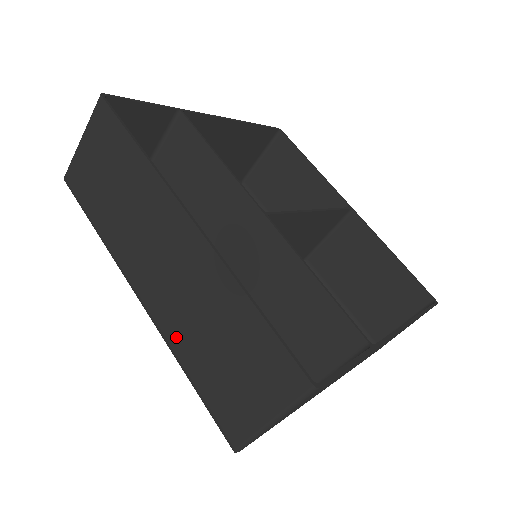
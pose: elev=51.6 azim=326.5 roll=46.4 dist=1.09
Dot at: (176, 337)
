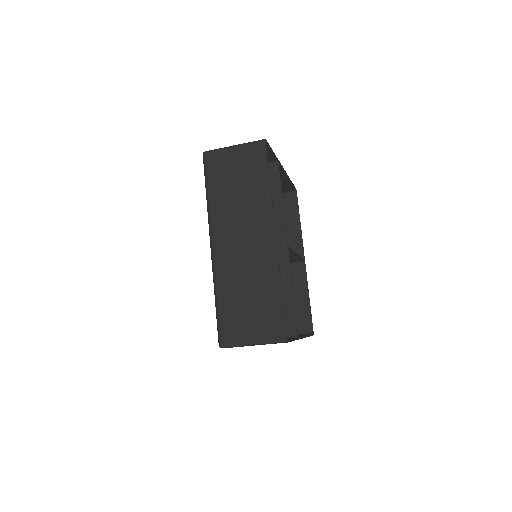
Dot at: (224, 279)
